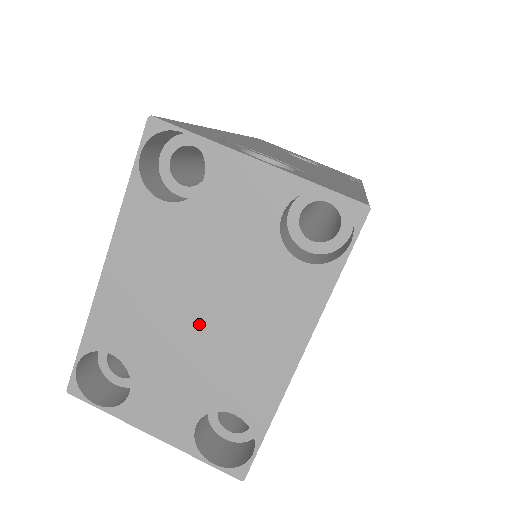
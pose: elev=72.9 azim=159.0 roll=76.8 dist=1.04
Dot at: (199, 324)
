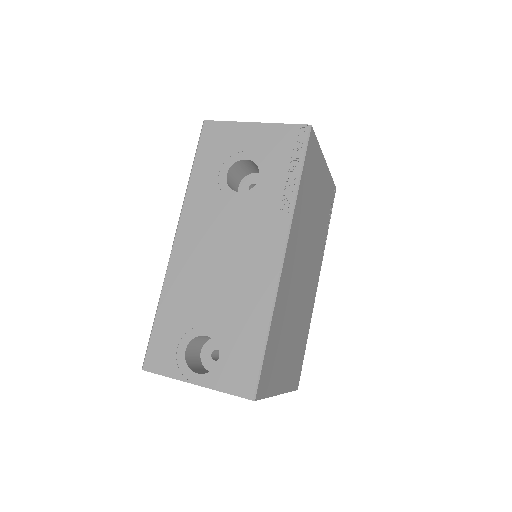
Dot at: occluded
